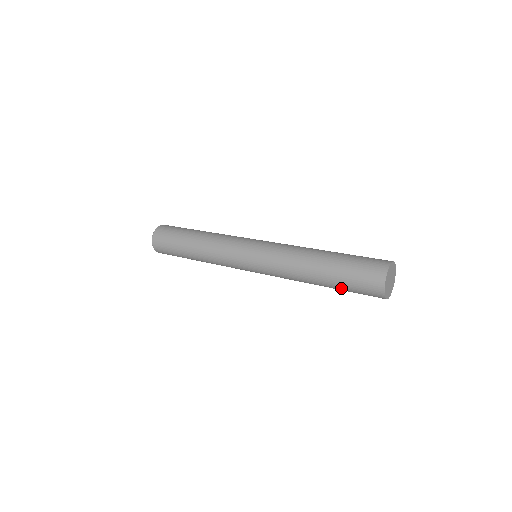
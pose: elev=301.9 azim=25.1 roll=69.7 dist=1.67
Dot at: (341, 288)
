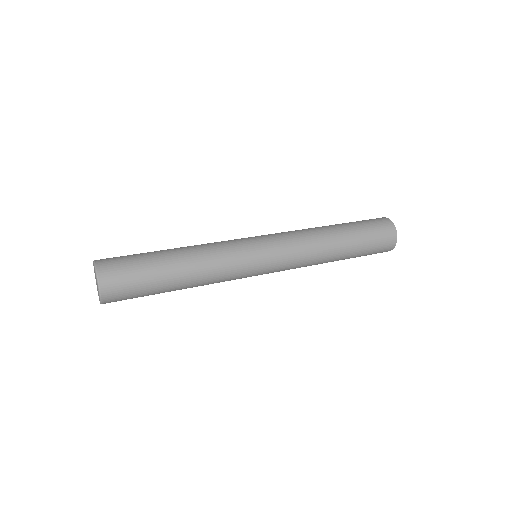
Dot at: (358, 256)
